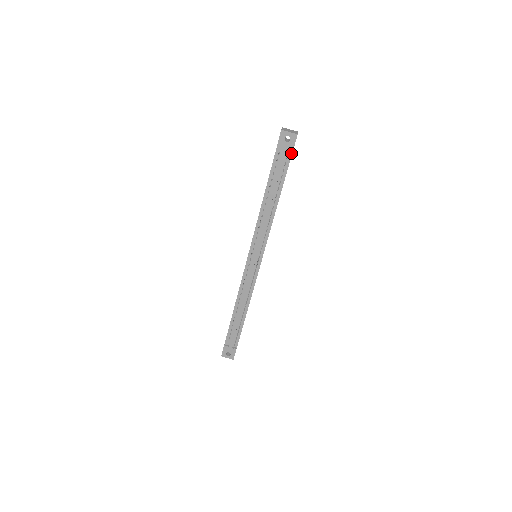
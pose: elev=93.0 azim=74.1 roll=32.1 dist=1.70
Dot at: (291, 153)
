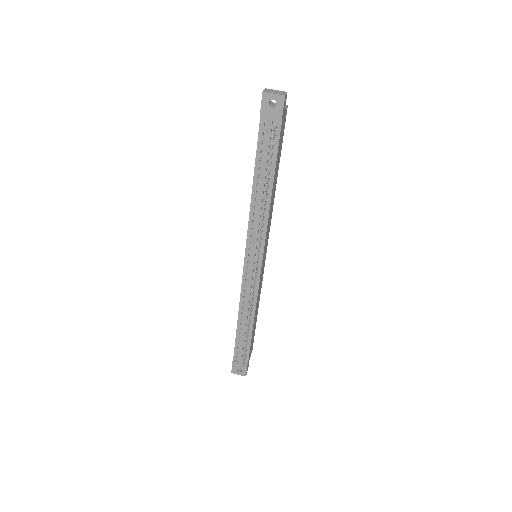
Dot at: (280, 122)
